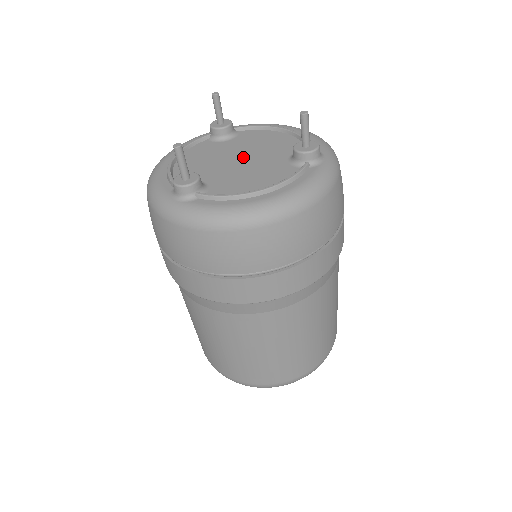
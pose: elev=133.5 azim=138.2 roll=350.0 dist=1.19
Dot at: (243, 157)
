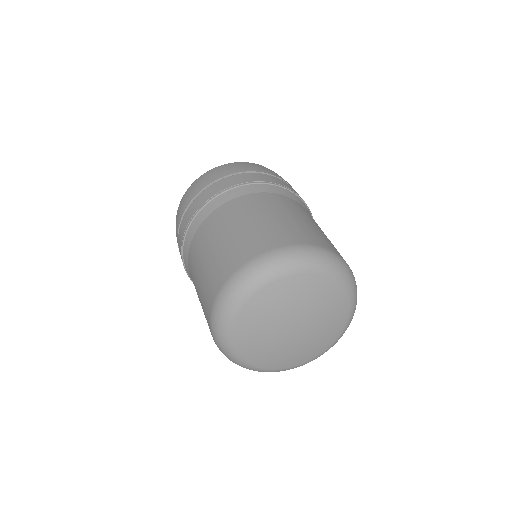
Dot at: occluded
